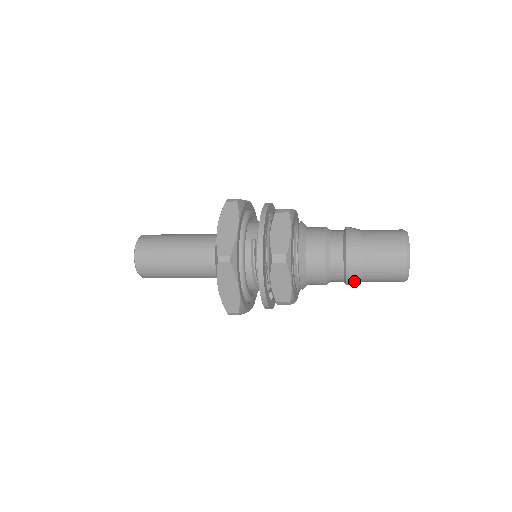
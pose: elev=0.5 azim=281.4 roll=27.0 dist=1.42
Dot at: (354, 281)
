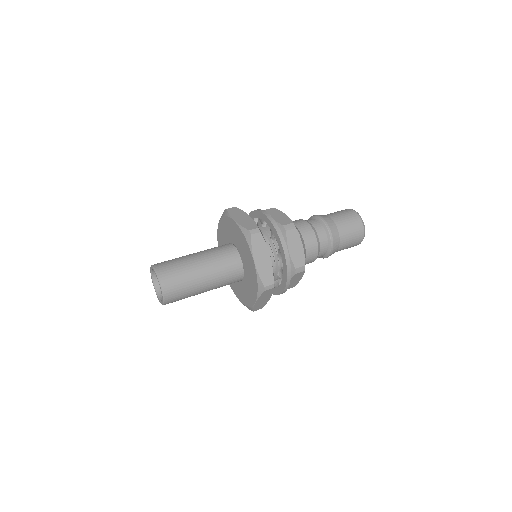
Dot at: occluded
